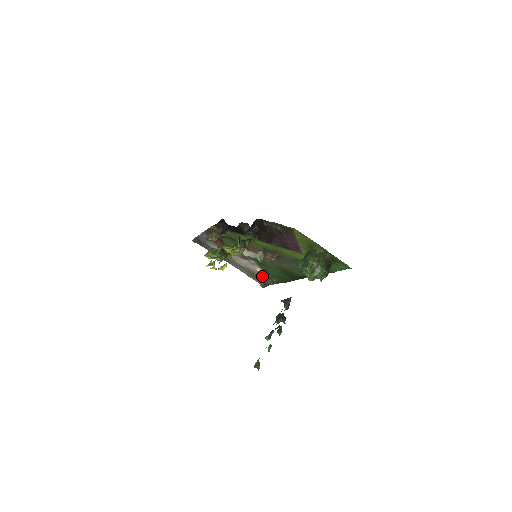
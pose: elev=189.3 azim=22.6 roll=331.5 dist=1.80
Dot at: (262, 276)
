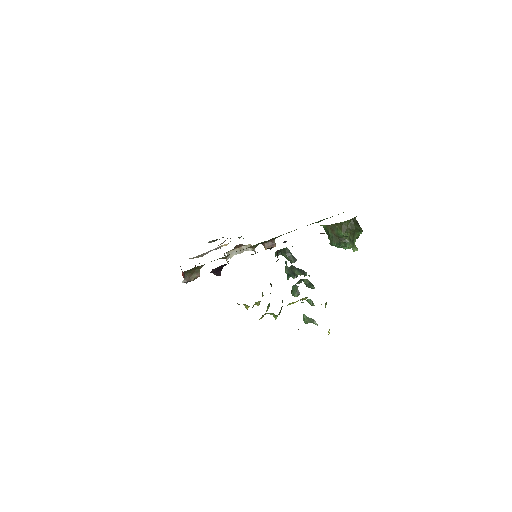
Dot at: (222, 243)
